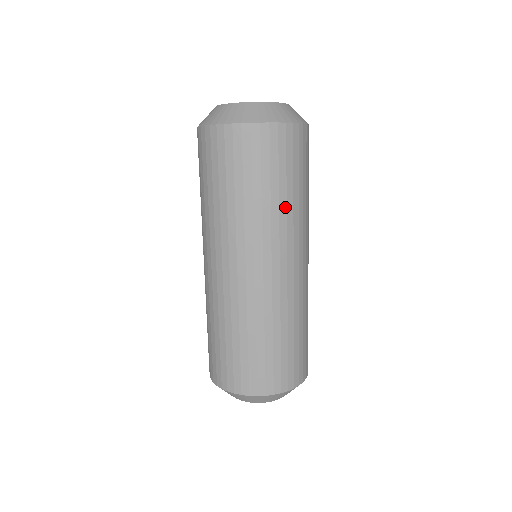
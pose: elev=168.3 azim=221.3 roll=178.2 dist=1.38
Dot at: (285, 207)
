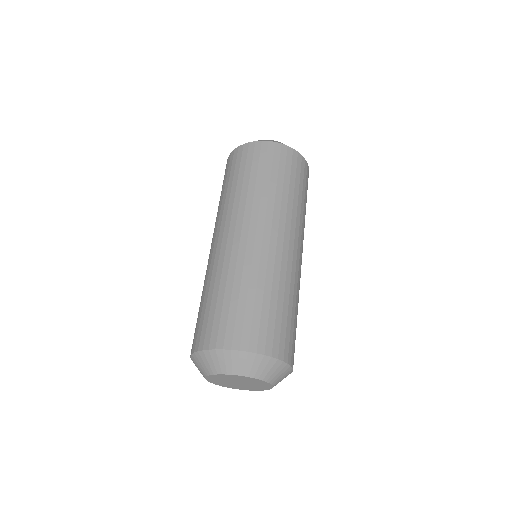
Dot at: (287, 198)
